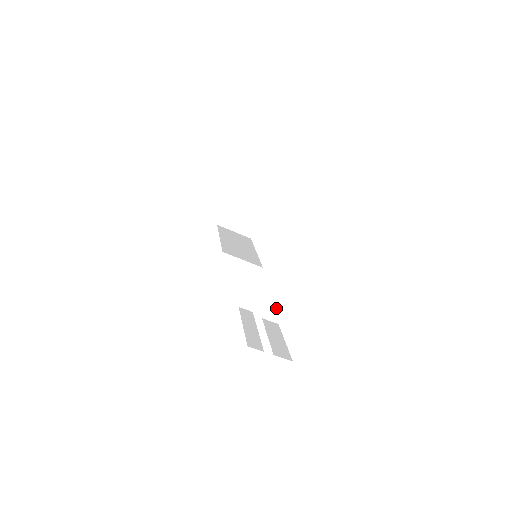
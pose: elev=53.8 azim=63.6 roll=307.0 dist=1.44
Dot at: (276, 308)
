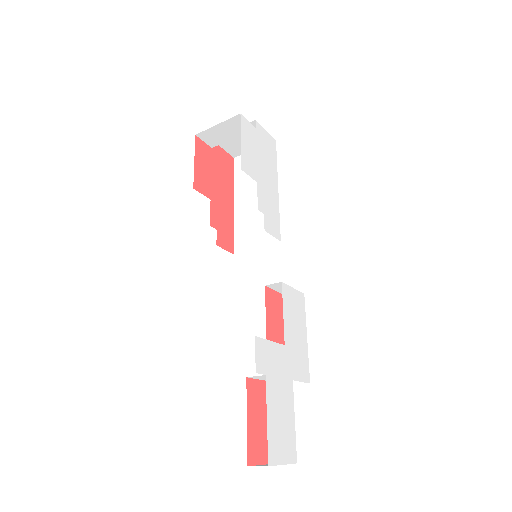
Dot at: occluded
